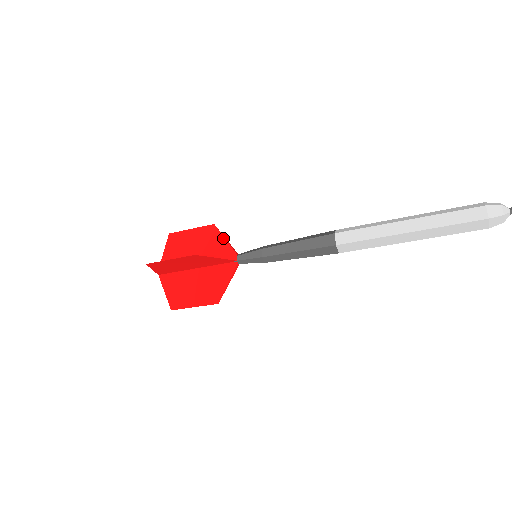
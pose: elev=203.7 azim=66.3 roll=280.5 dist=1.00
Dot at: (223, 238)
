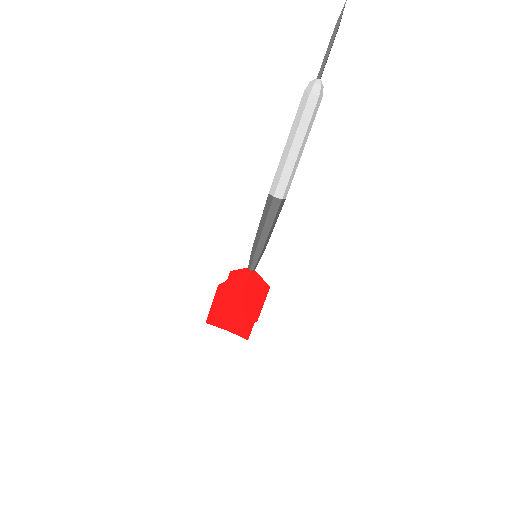
Dot at: (238, 271)
